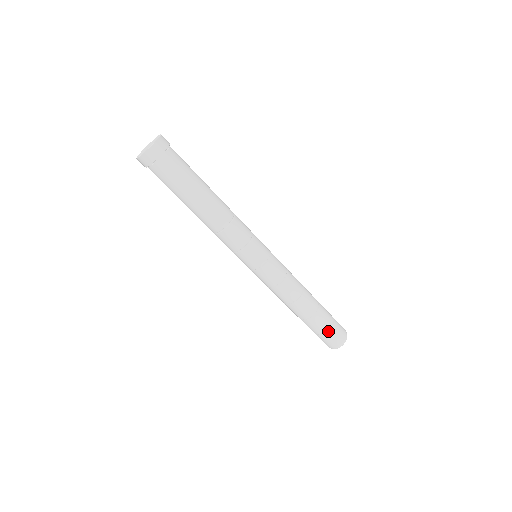
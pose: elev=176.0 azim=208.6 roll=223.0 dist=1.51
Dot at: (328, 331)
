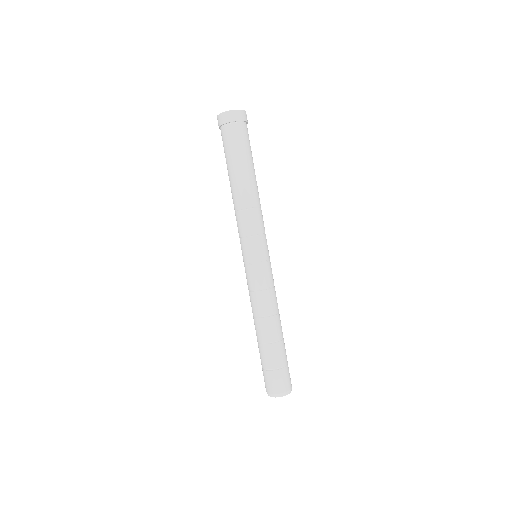
Dot at: (287, 366)
